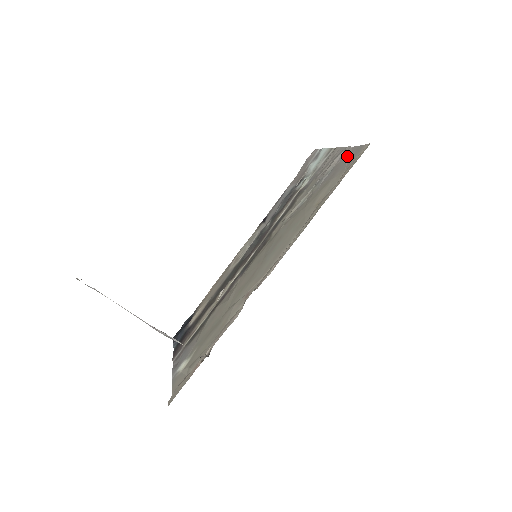
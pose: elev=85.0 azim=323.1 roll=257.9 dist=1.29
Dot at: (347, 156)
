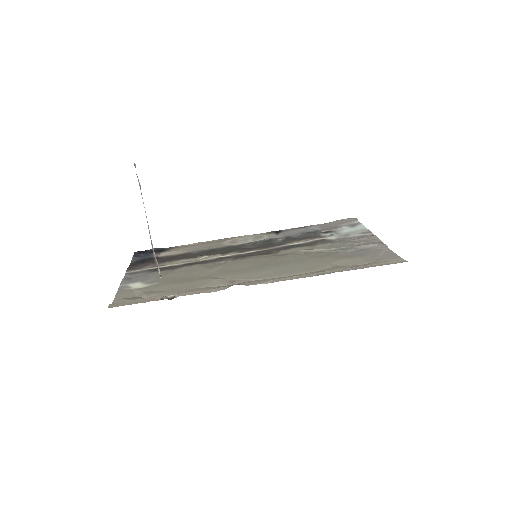
Dot at: (381, 251)
